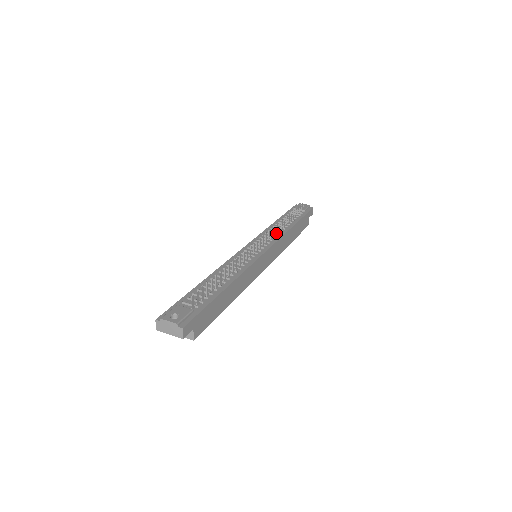
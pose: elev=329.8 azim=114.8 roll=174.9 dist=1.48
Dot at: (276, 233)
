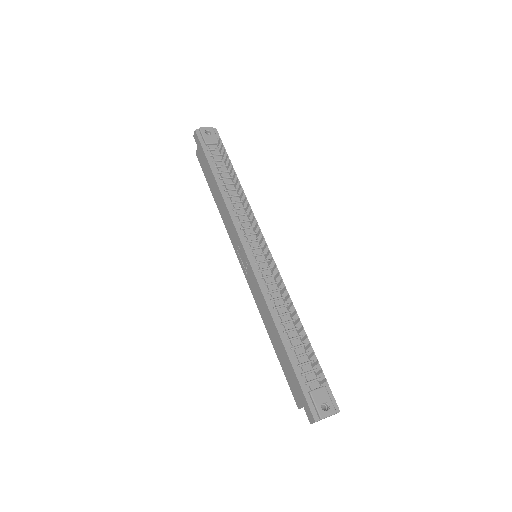
Dot at: (246, 211)
